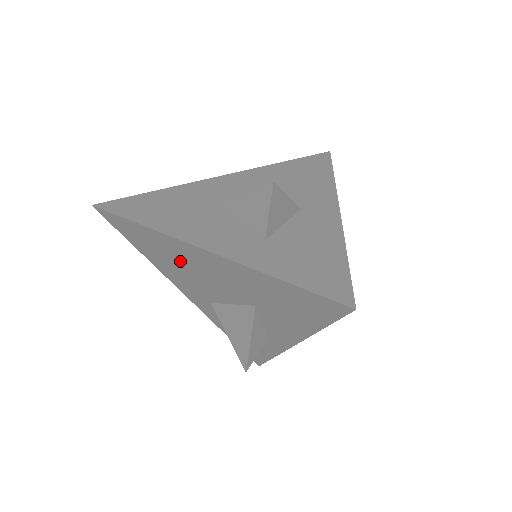
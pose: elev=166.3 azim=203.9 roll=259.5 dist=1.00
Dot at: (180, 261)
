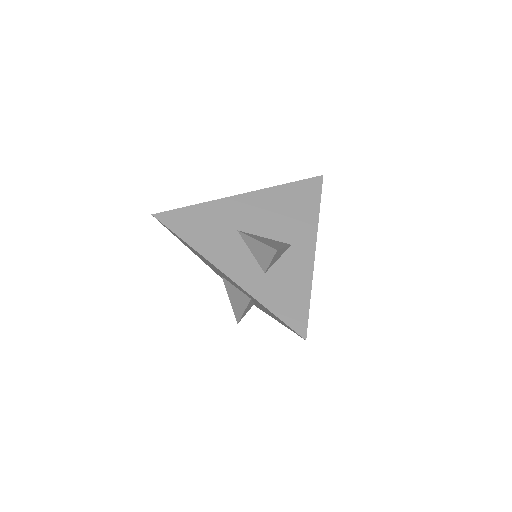
Dot at: occluded
